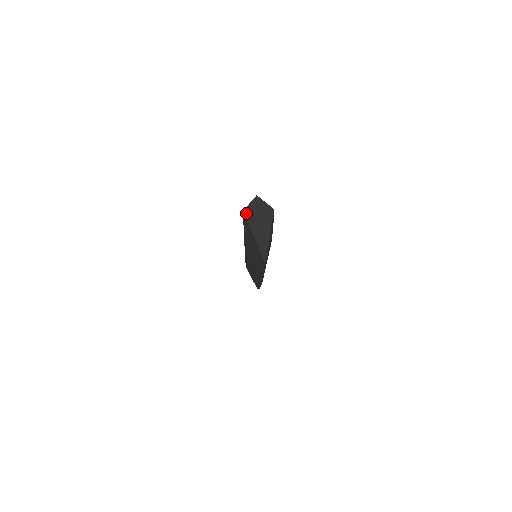
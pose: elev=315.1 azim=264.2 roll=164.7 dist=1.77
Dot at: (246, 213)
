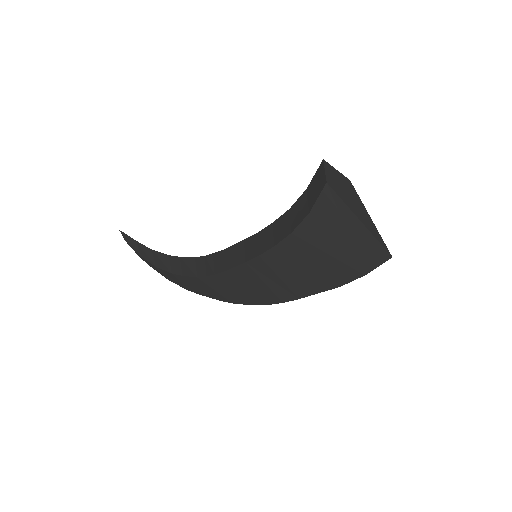
Dot at: (331, 185)
